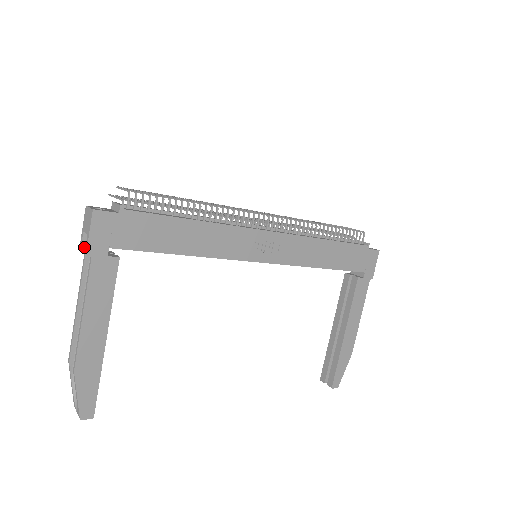
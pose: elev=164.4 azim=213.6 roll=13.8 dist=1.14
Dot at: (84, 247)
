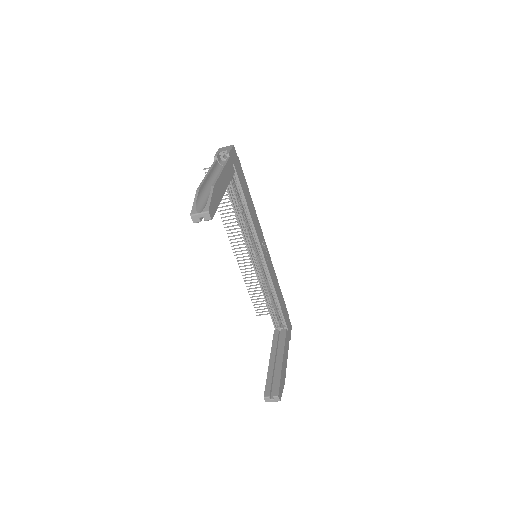
Dot at: (217, 157)
